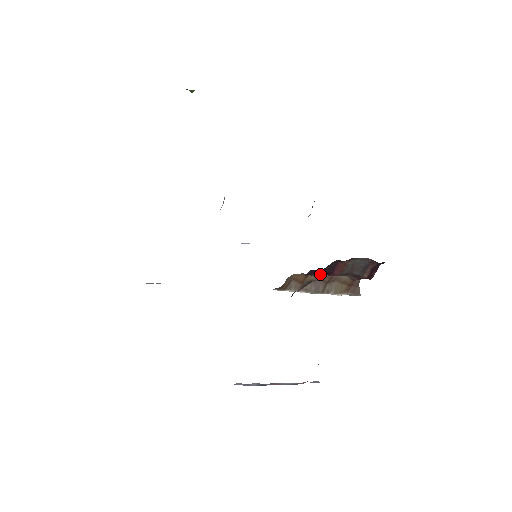
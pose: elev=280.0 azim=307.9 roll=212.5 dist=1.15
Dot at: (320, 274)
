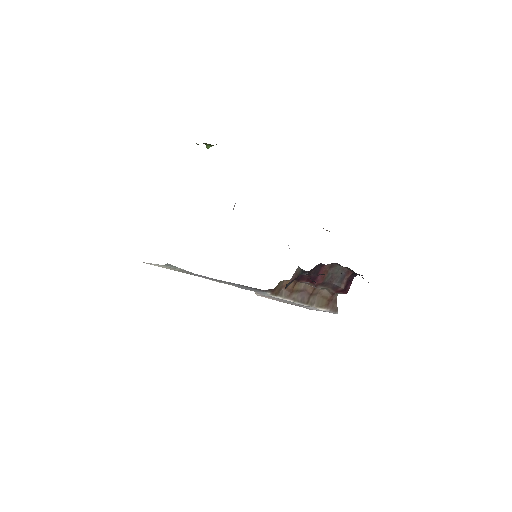
Dot at: (306, 282)
